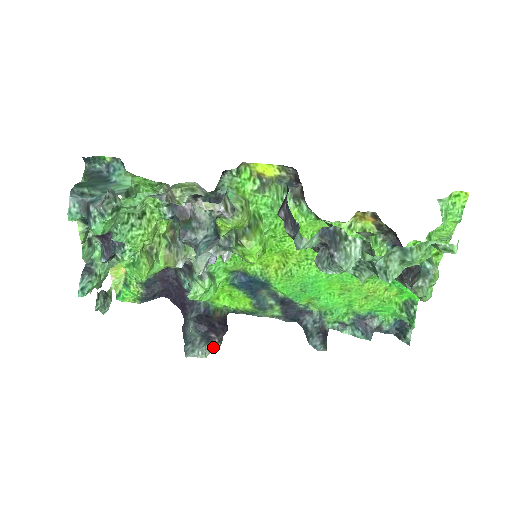
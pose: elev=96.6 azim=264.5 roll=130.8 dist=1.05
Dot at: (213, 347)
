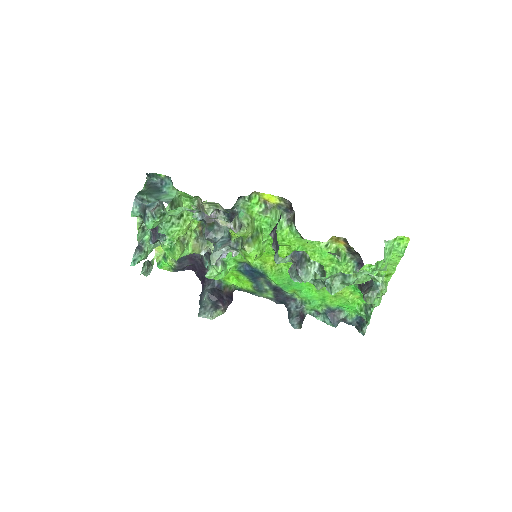
Dot at: (219, 313)
